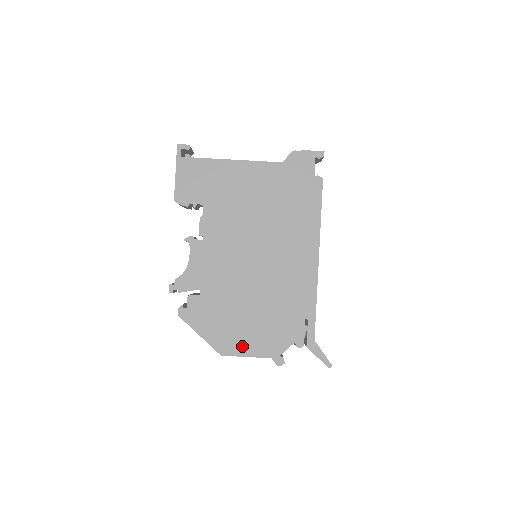
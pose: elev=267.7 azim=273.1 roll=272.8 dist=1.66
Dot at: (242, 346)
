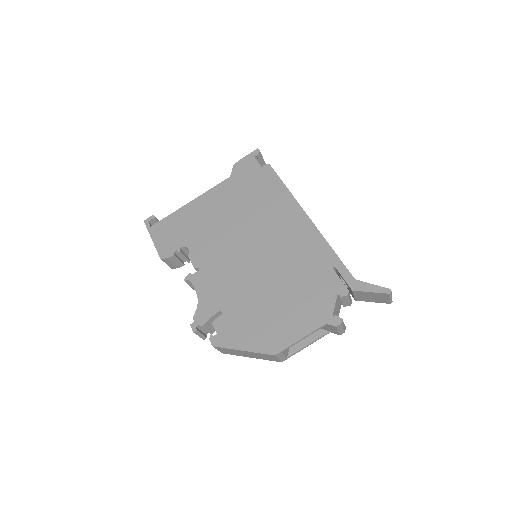
Dot at: (289, 332)
